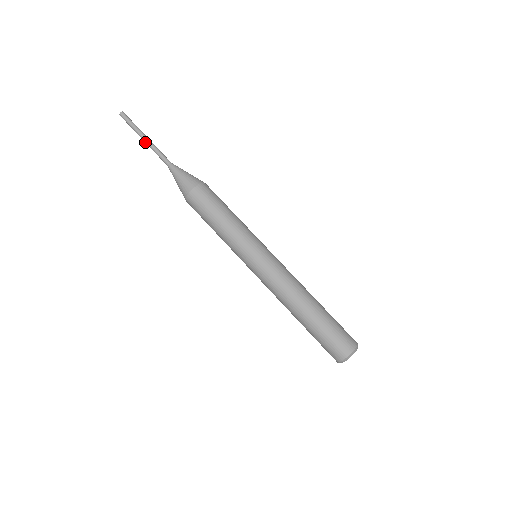
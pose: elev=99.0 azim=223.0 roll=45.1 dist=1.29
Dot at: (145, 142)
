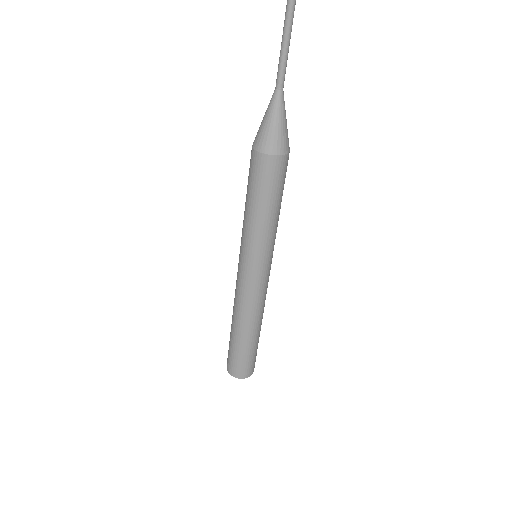
Dot at: (284, 28)
